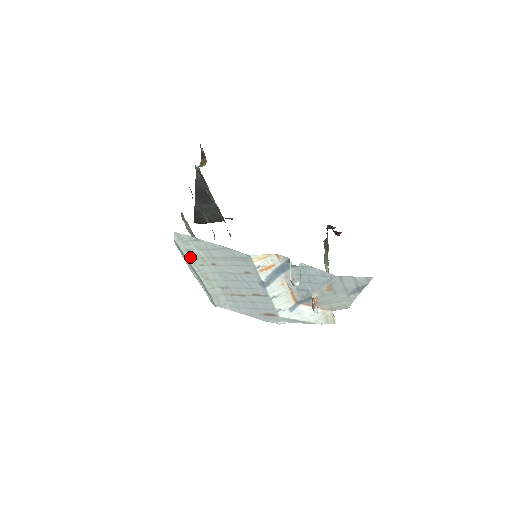
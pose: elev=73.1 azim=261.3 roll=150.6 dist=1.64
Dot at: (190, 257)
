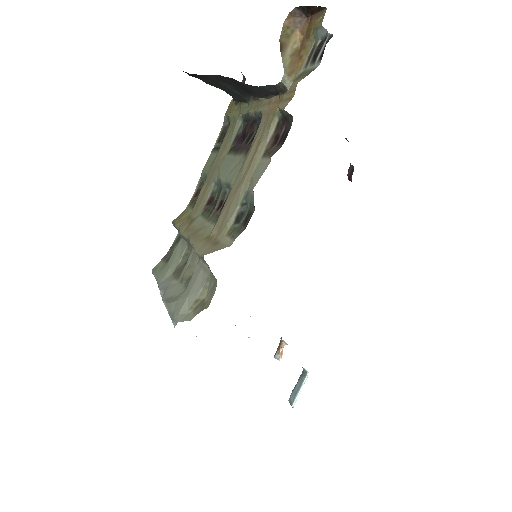
Dot at: occluded
